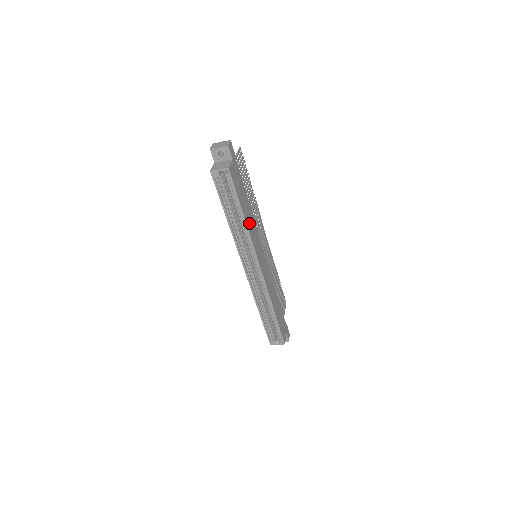
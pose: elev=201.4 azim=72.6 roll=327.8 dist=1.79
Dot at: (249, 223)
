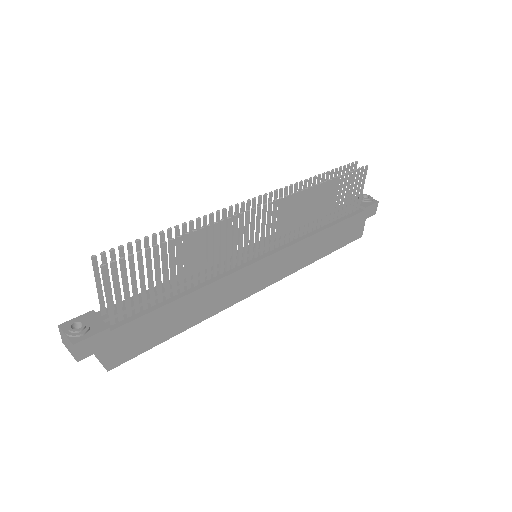
Dot at: (204, 309)
